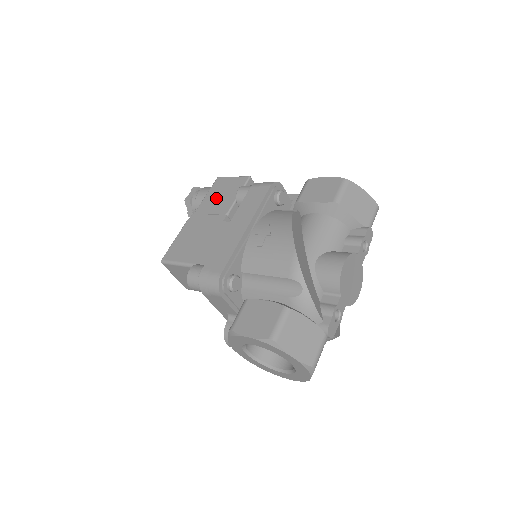
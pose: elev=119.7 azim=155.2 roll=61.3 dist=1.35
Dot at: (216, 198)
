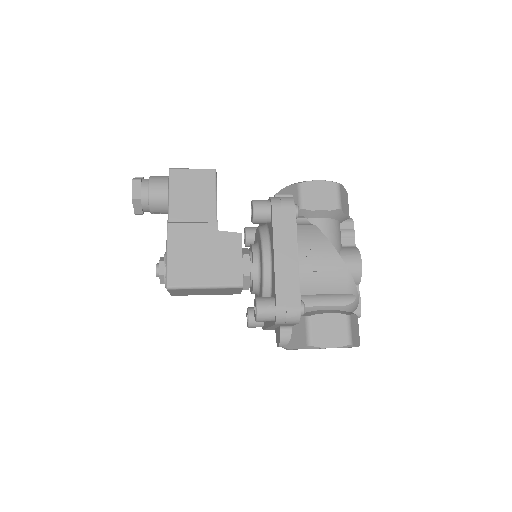
Dot at: (188, 200)
